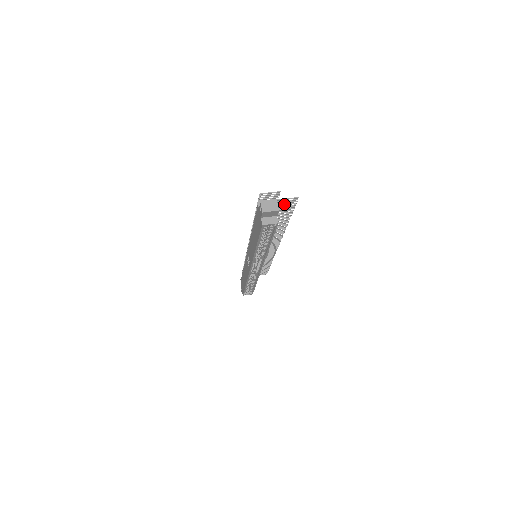
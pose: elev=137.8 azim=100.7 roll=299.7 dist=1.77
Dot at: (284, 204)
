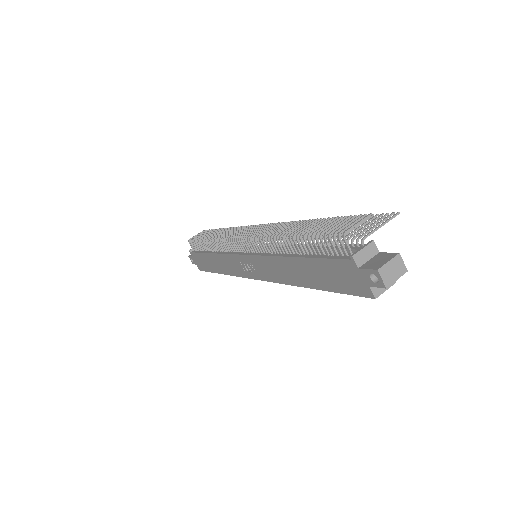
Dot at: (368, 225)
